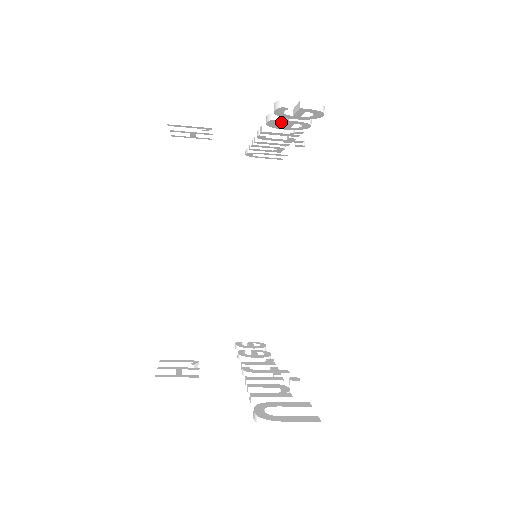
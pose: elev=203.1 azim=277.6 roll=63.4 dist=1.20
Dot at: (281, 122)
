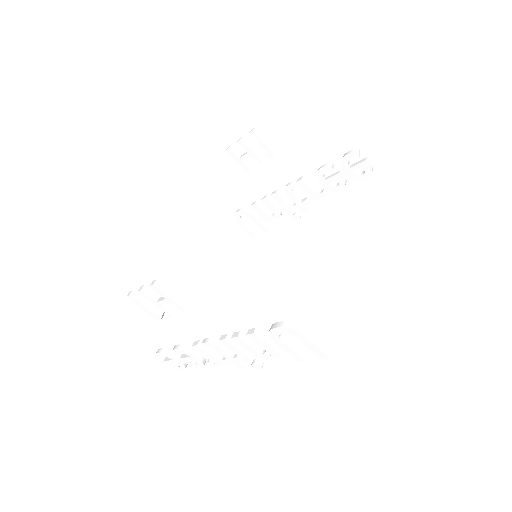
Dot at: (324, 177)
